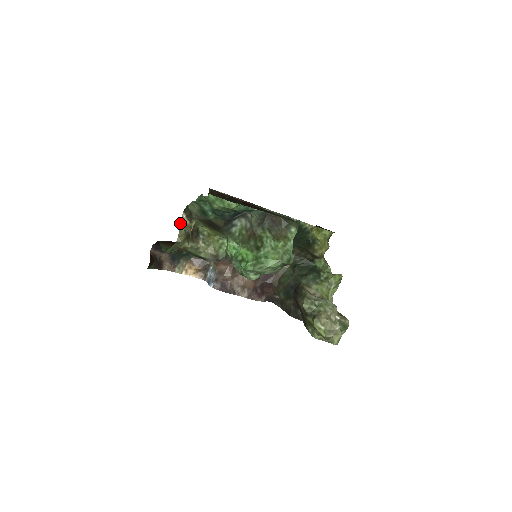
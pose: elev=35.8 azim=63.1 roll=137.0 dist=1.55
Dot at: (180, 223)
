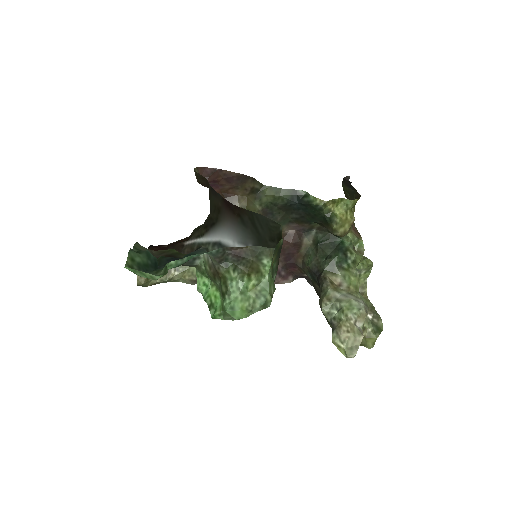
Dot at: occluded
